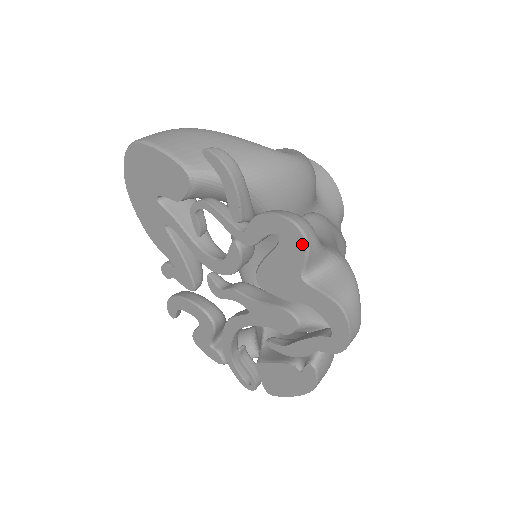
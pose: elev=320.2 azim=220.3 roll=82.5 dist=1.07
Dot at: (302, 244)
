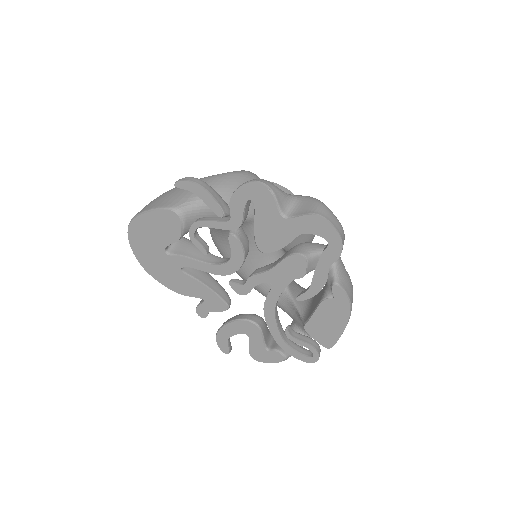
Dot at: (267, 191)
